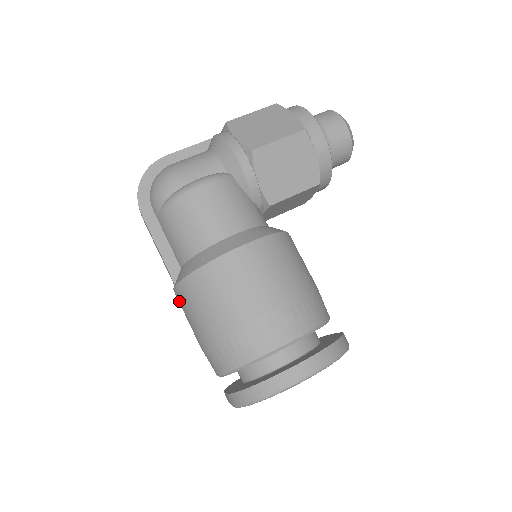
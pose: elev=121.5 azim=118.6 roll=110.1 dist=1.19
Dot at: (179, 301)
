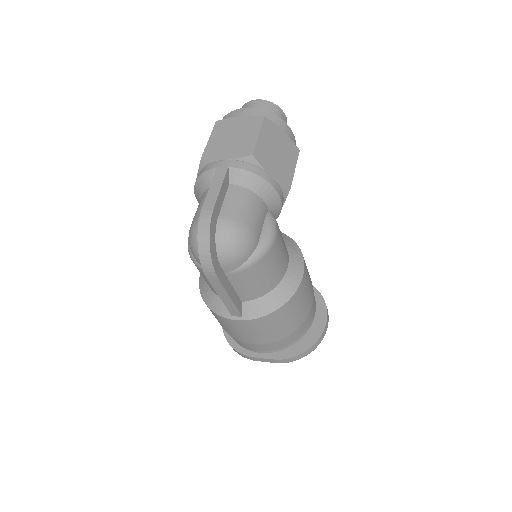
Dot at: (245, 326)
